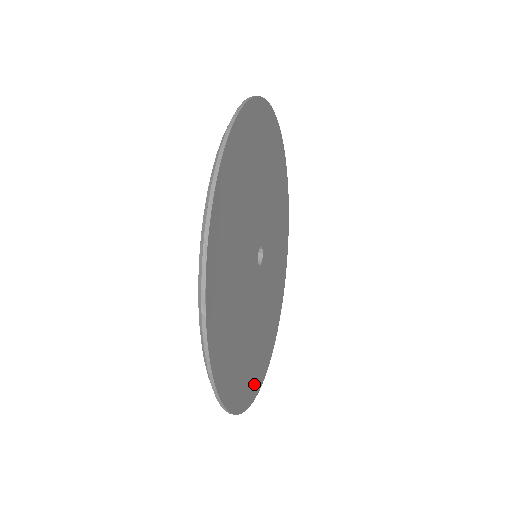
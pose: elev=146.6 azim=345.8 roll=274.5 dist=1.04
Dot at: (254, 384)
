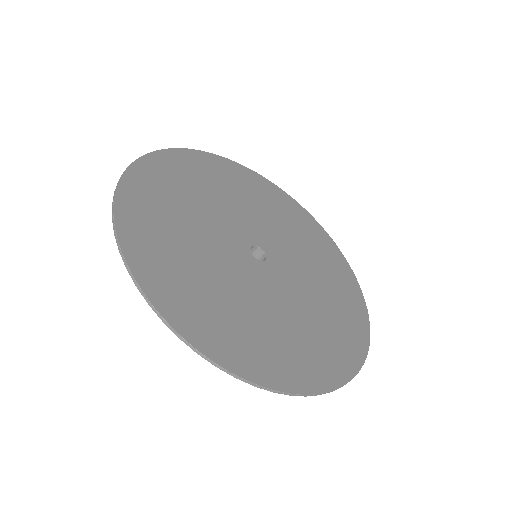
Dot at: (351, 288)
